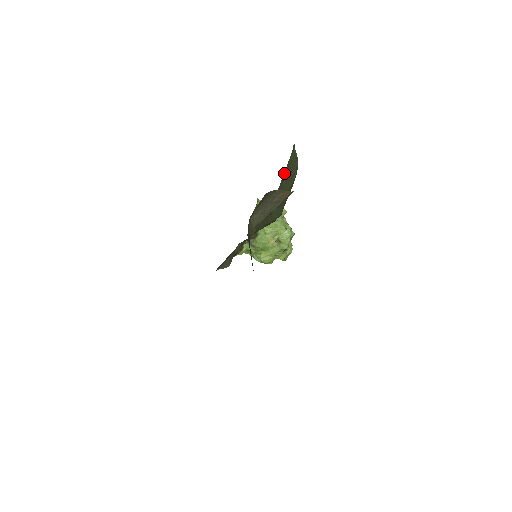
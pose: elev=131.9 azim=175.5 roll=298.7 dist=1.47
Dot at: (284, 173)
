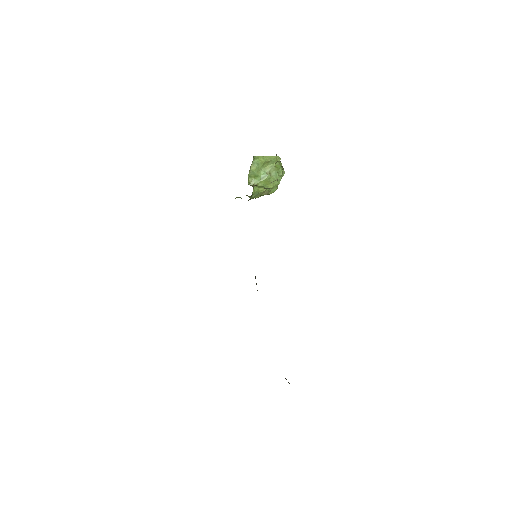
Dot at: occluded
